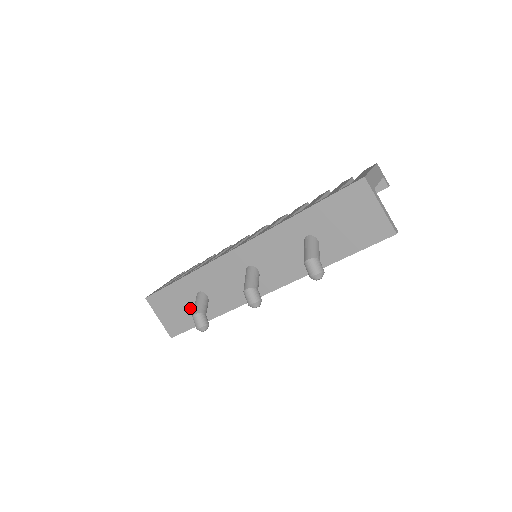
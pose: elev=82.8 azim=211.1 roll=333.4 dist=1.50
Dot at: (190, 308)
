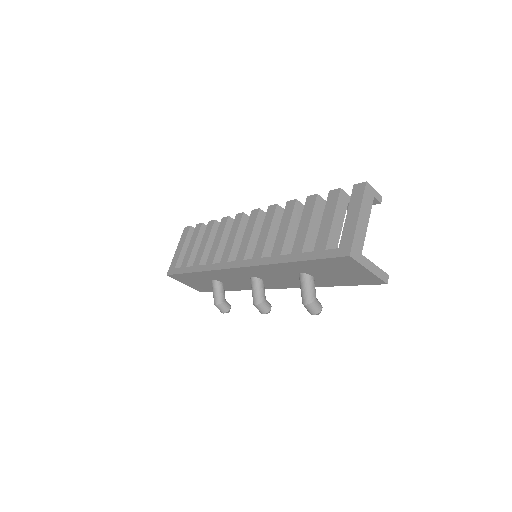
Dot at: (209, 284)
